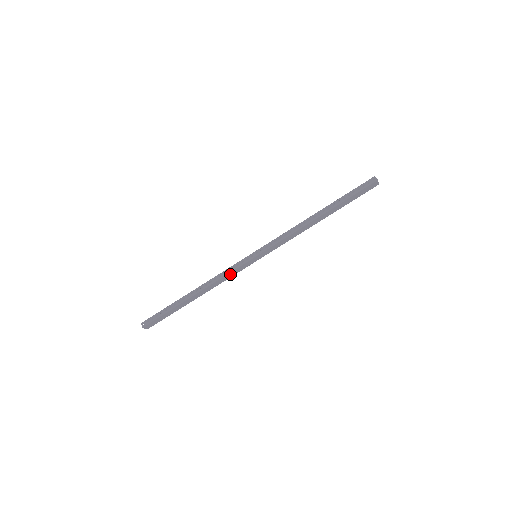
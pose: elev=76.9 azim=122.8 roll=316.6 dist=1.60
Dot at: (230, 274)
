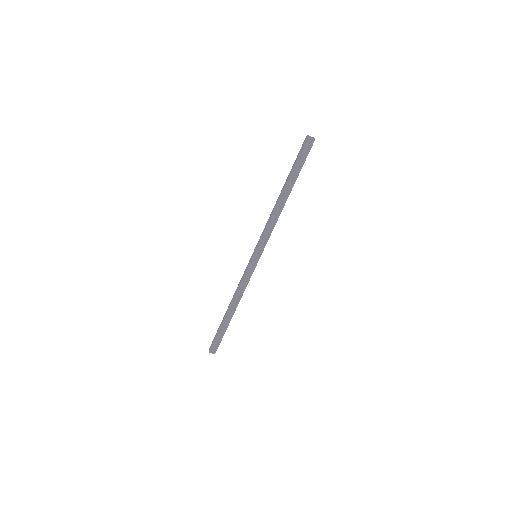
Dot at: (244, 280)
